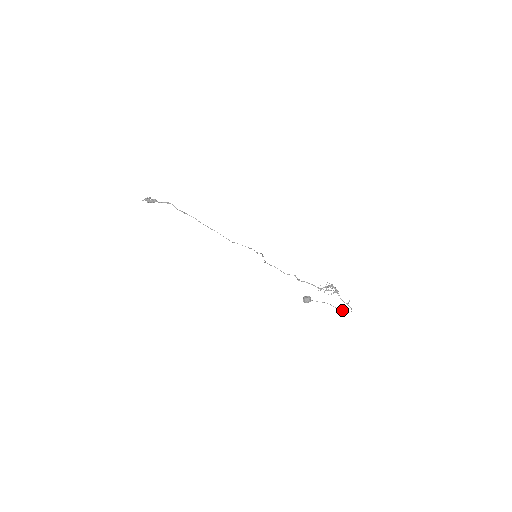
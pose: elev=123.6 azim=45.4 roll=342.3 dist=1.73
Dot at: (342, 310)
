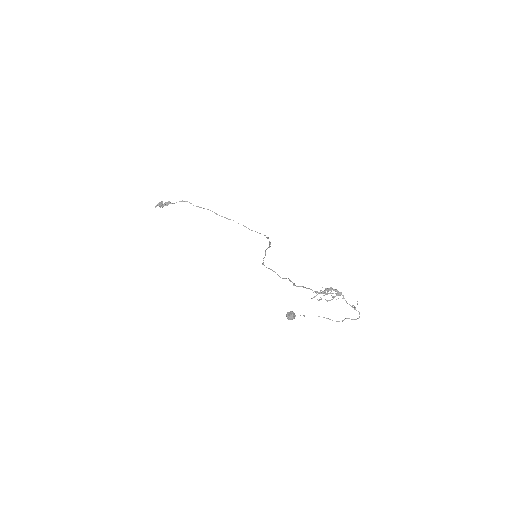
Dot at: occluded
